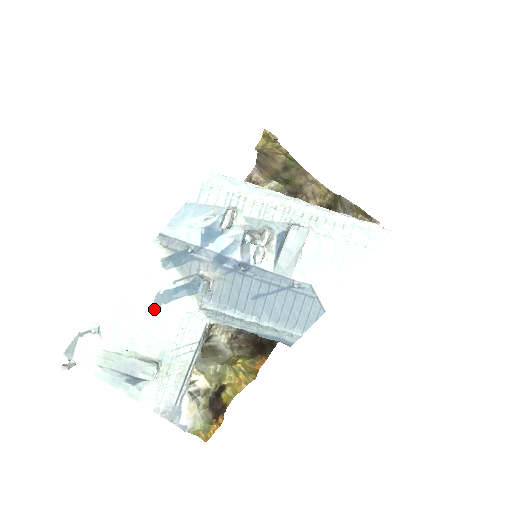
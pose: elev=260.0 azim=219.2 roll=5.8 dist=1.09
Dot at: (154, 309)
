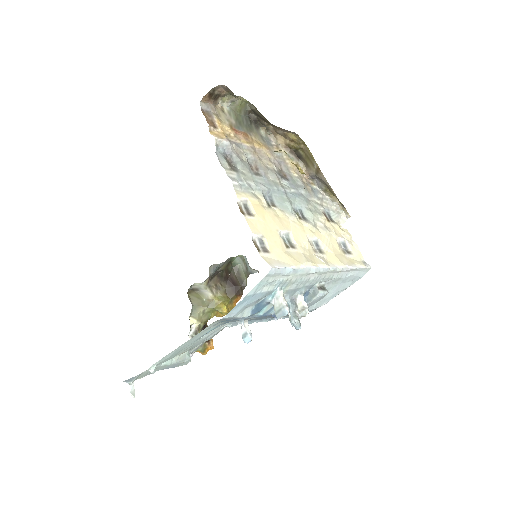
Dot at: occluded
